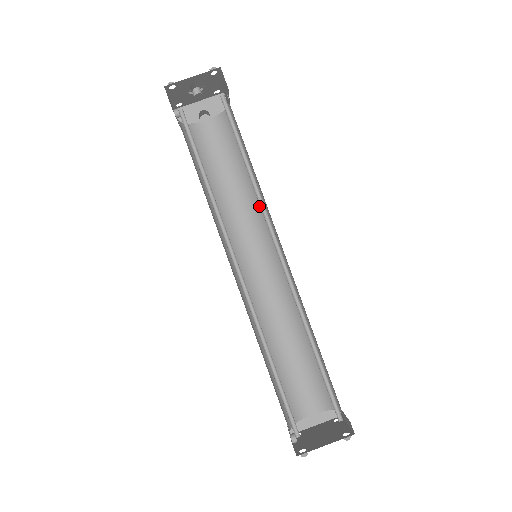
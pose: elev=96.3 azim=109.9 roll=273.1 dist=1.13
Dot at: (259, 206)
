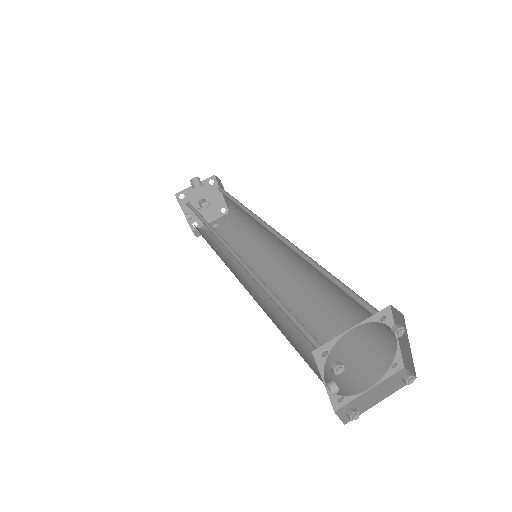
Dot at: (261, 242)
